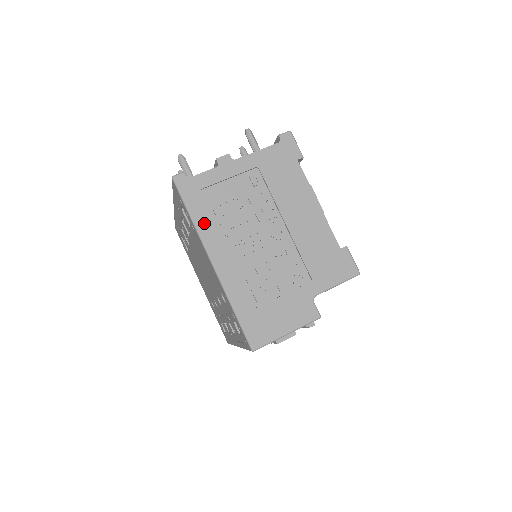
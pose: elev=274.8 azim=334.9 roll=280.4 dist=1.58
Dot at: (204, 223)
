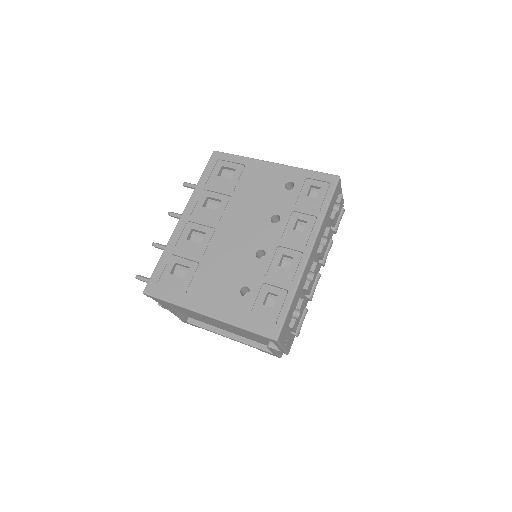
Dot at: occluded
